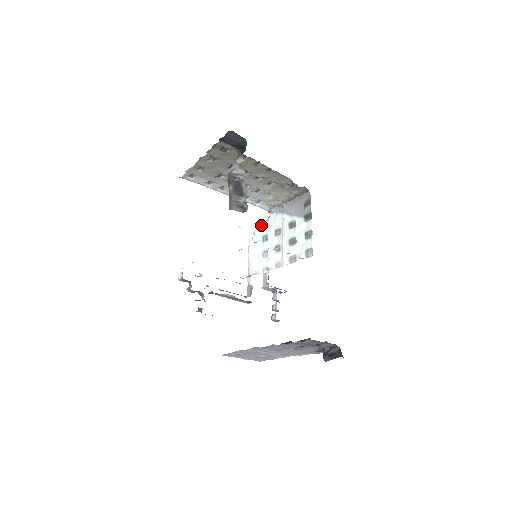
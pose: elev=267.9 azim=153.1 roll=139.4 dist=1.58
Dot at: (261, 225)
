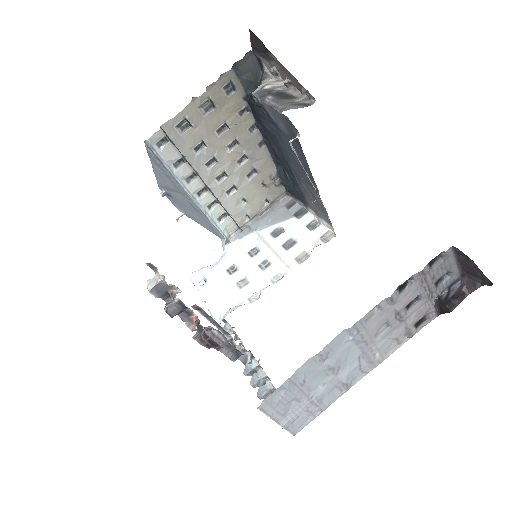
Dot at: (214, 264)
